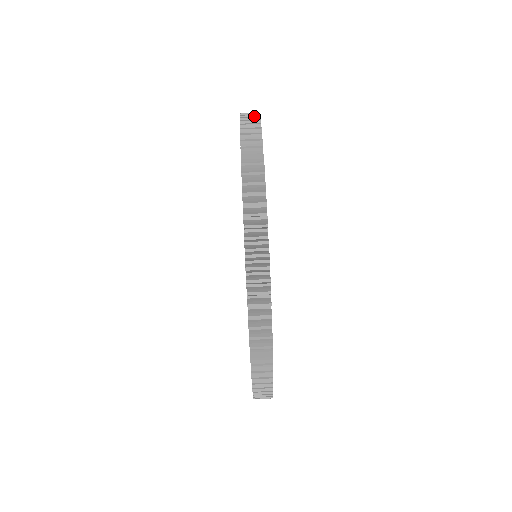
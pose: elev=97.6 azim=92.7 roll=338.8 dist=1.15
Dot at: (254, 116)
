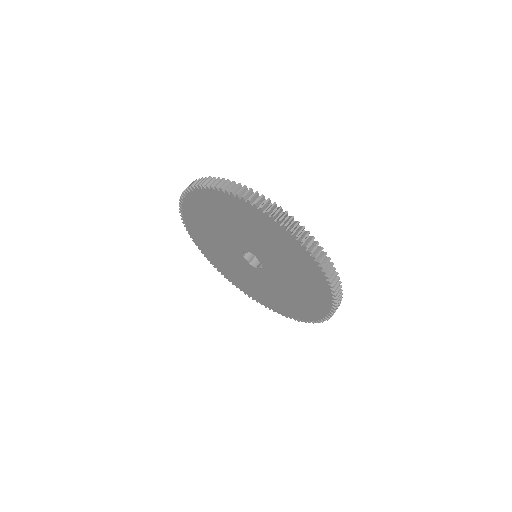
Dot at: occluded
